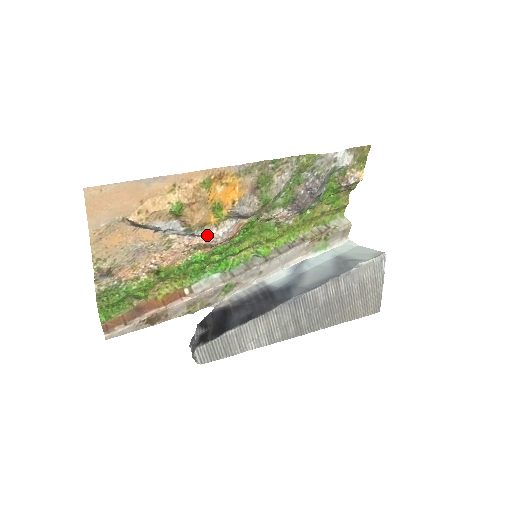
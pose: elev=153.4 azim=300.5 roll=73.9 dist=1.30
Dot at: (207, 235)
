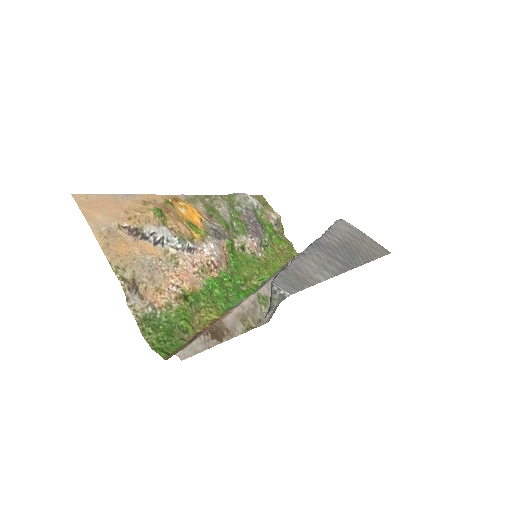
Dot at: (202, 250)
